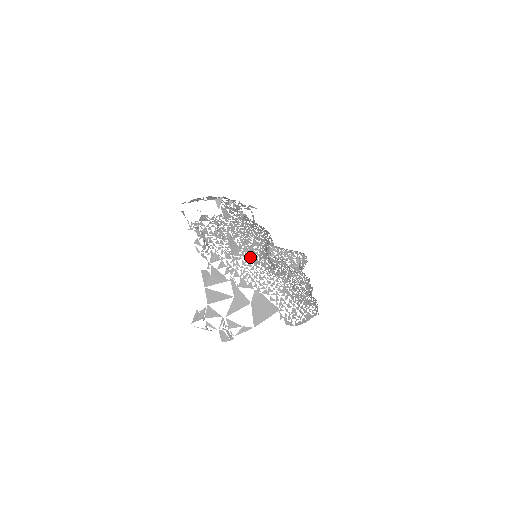
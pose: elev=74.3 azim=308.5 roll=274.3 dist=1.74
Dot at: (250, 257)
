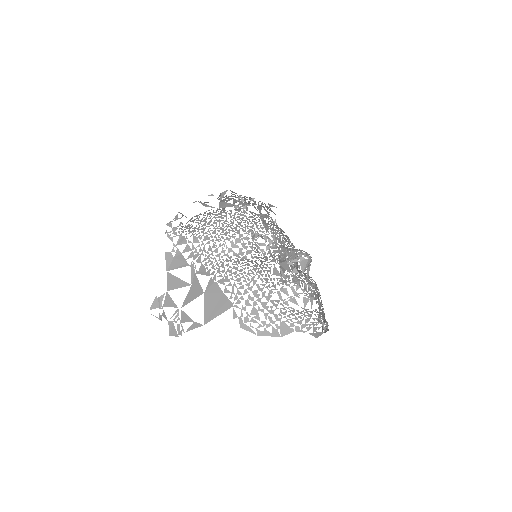
Dot at: (293, 278)
